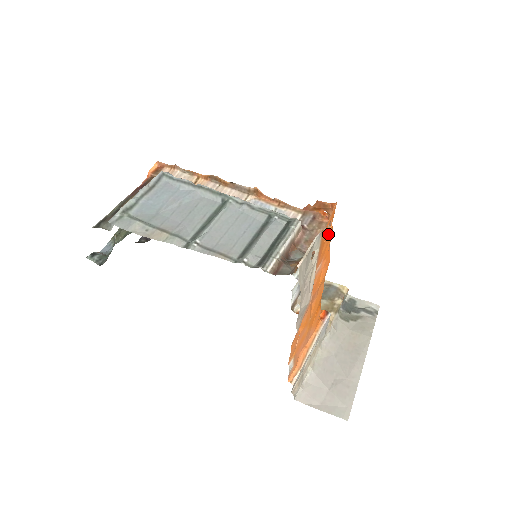
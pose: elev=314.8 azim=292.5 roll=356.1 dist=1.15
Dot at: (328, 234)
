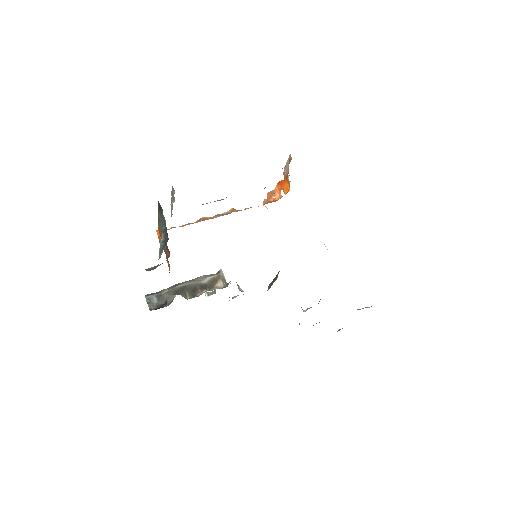
Dot at: occluded
